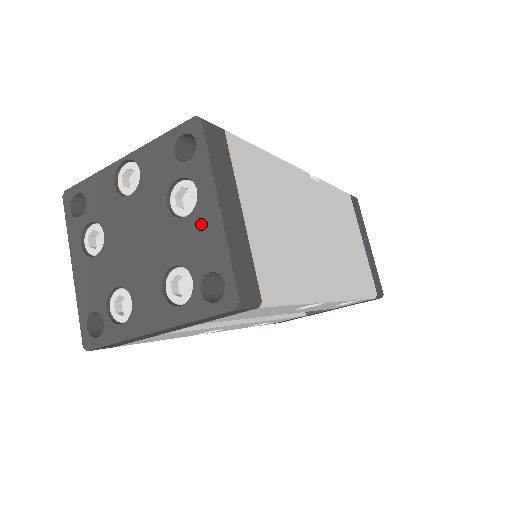
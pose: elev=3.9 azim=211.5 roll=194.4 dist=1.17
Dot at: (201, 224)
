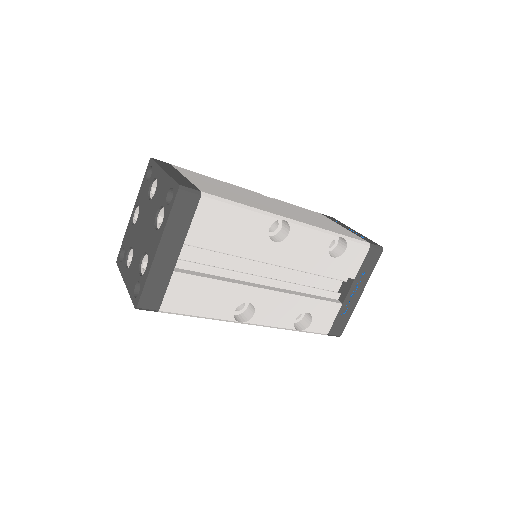
Dot at: (160, 185)
